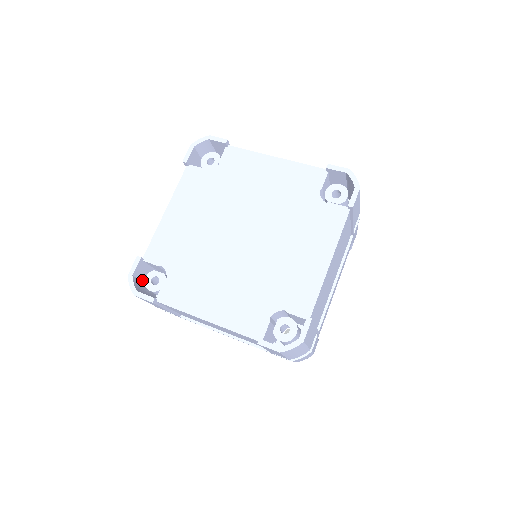
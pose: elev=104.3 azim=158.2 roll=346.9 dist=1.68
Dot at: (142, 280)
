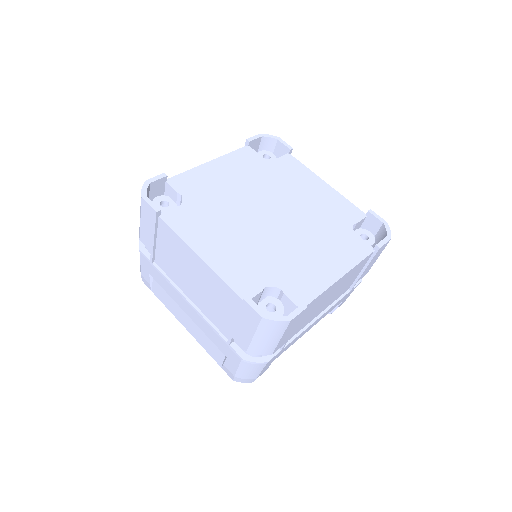
Dot at: (150, 199)
